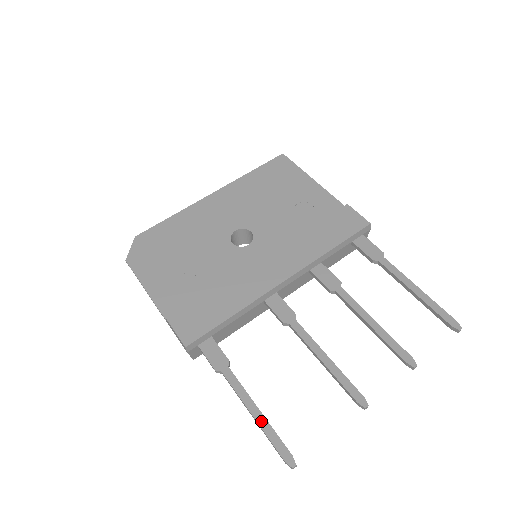
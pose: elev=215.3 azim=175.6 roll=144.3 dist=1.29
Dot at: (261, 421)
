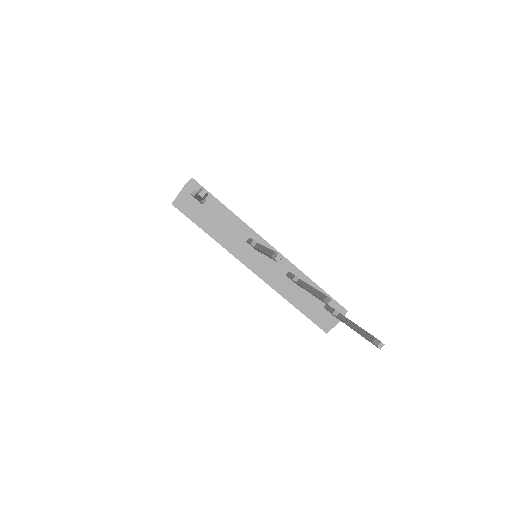
Dot at: occluded
